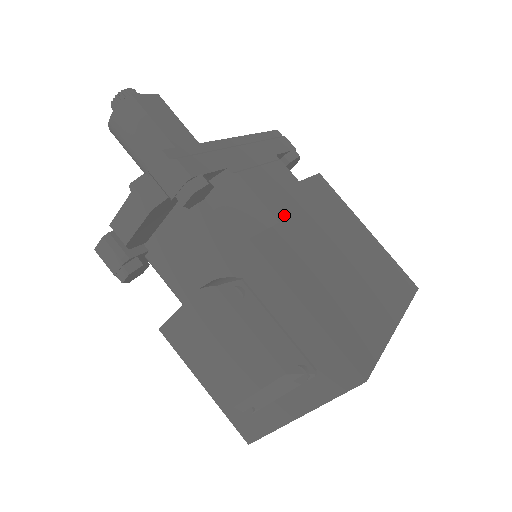
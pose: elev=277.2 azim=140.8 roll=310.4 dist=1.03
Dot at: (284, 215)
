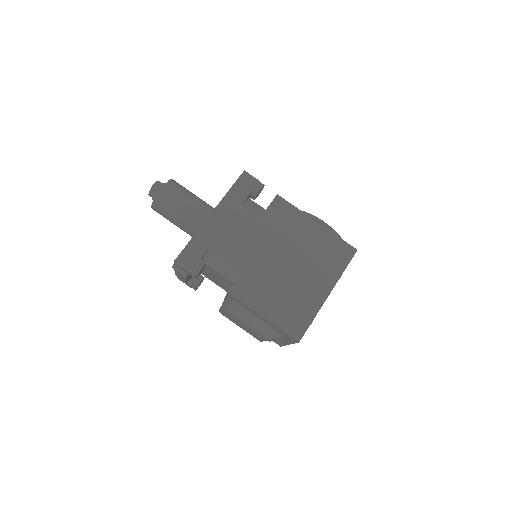
Dot at: (249, 258)
